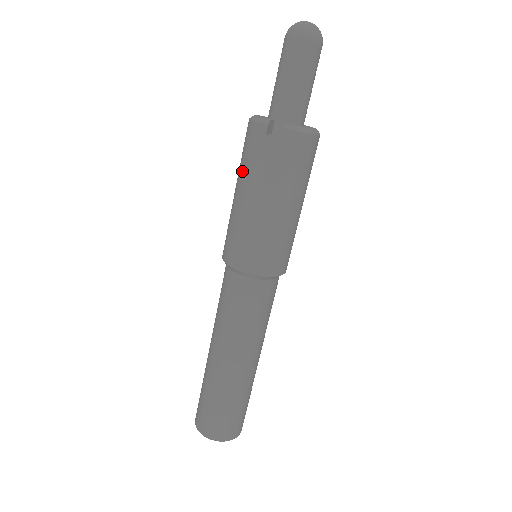
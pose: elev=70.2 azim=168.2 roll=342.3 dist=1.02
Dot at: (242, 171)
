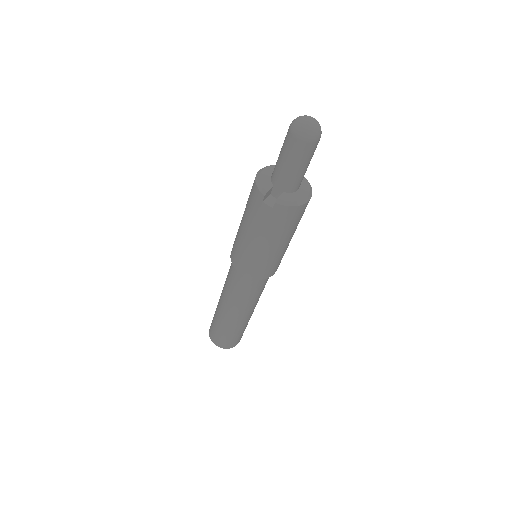
Dot at: (246, 212)
